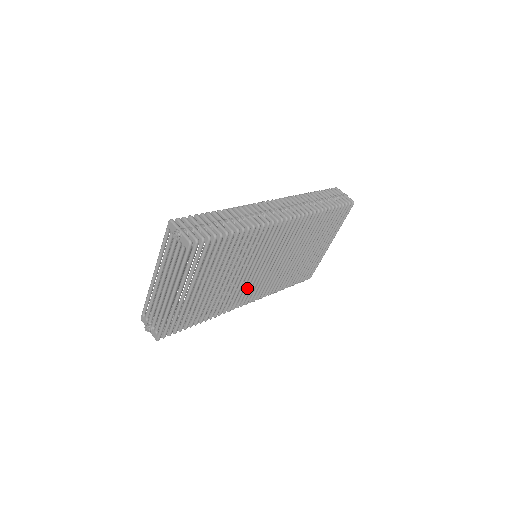
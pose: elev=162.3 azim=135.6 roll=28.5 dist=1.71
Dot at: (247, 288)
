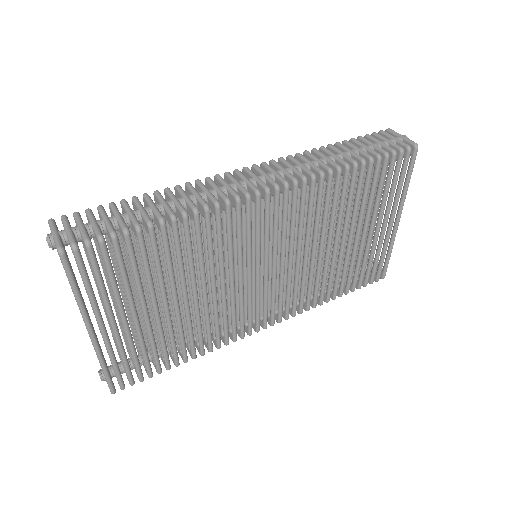
Dot at: (250, 306)
